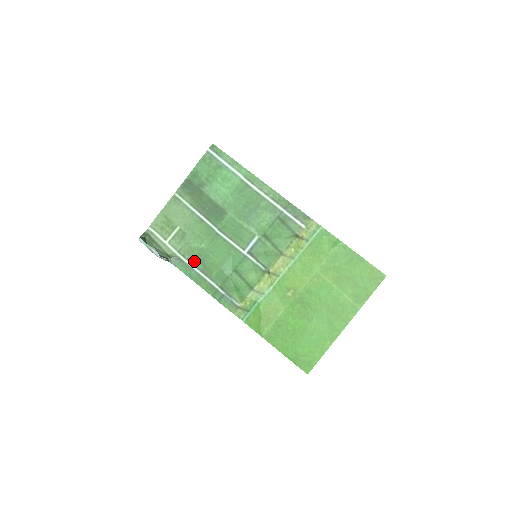
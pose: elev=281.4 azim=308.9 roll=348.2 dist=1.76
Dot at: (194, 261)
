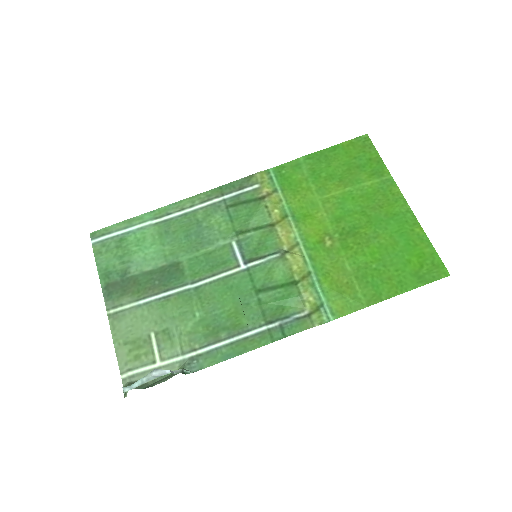
Dot at: (210, 339)
